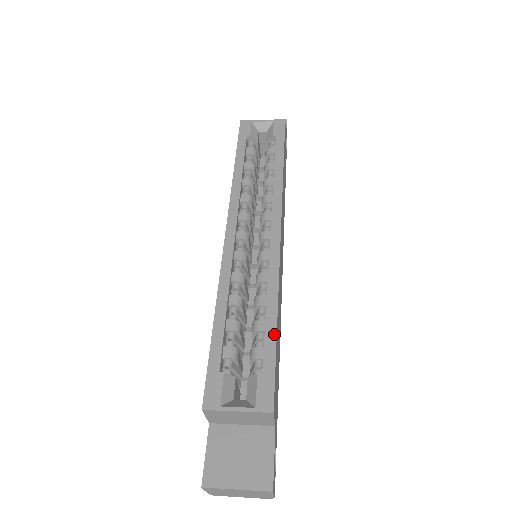
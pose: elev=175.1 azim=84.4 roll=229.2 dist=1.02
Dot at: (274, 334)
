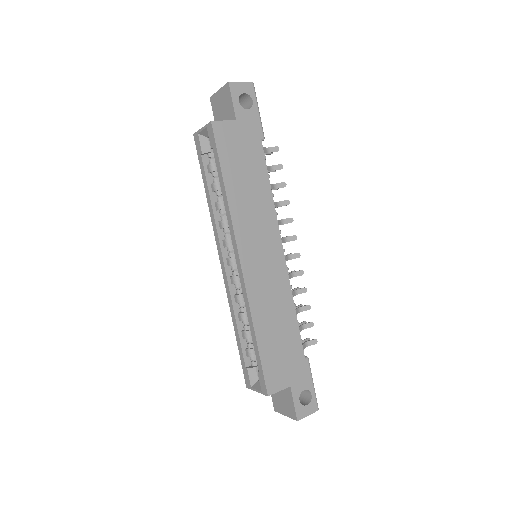
Dot at: (257, 347)
